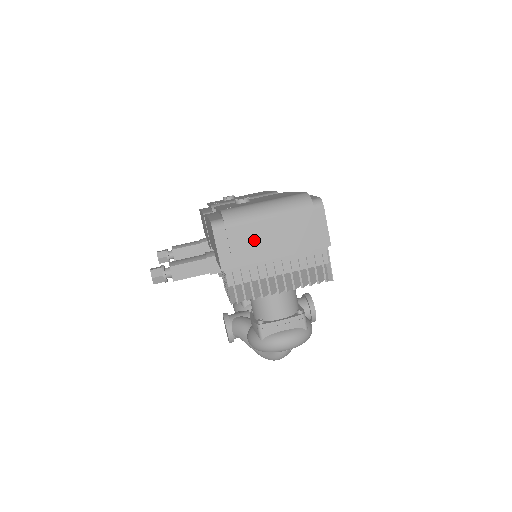
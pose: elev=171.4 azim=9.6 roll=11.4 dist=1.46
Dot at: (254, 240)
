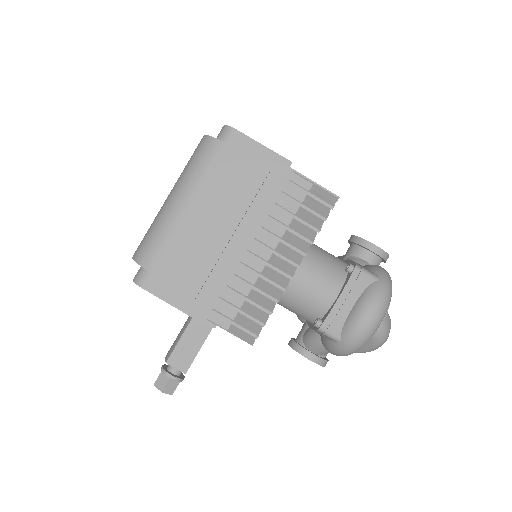
Dot at: (195, 251)
